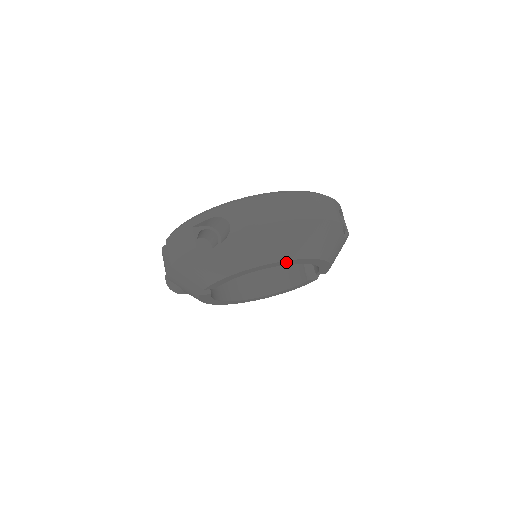
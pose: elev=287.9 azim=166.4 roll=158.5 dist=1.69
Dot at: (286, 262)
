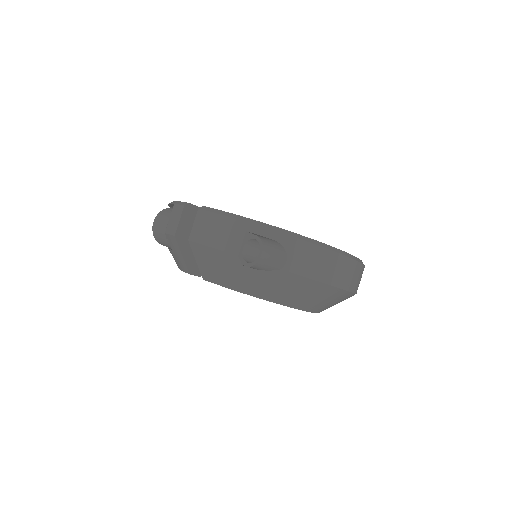
Dot at: occluded
